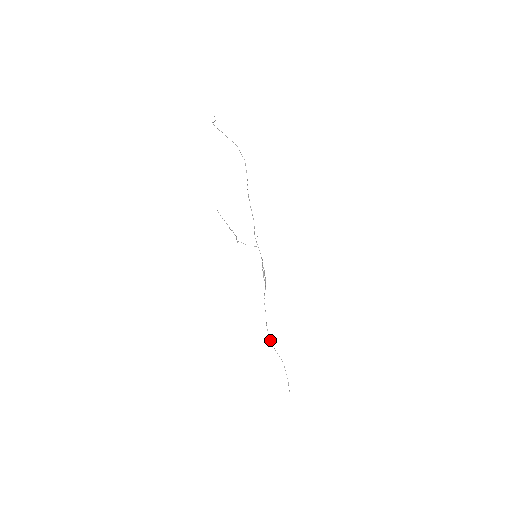
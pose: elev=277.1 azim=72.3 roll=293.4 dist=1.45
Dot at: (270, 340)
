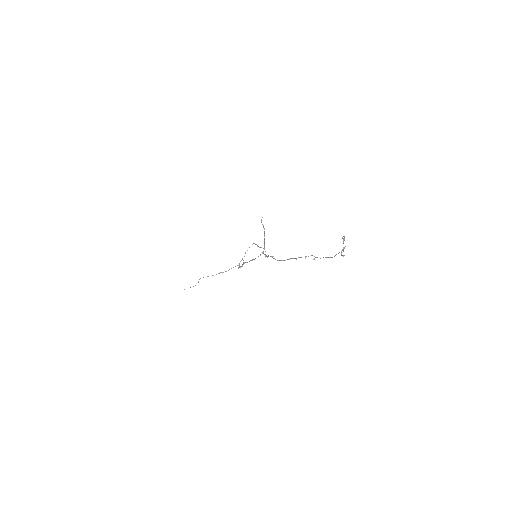
Dot at: occluded
